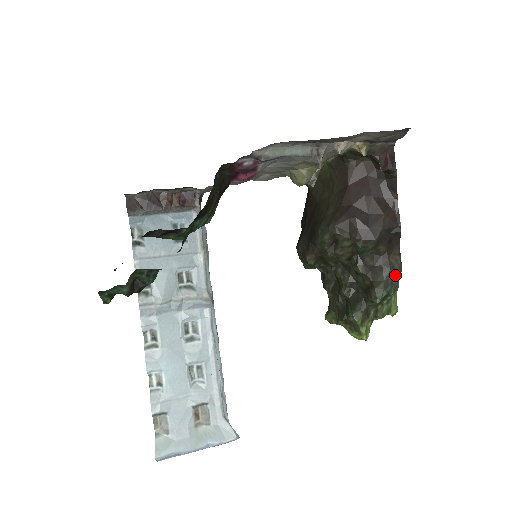
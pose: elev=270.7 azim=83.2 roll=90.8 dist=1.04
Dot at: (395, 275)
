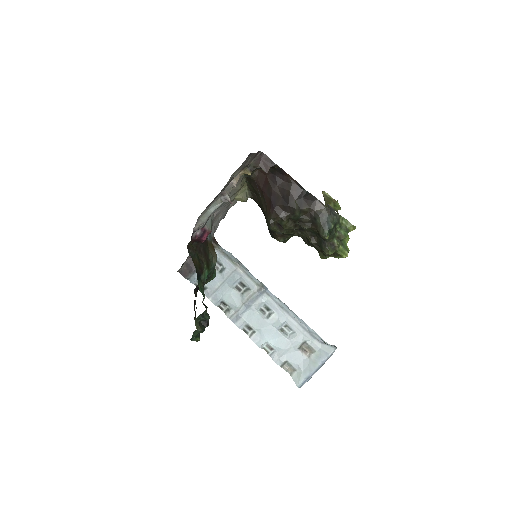
Dot at: (325, 216)
